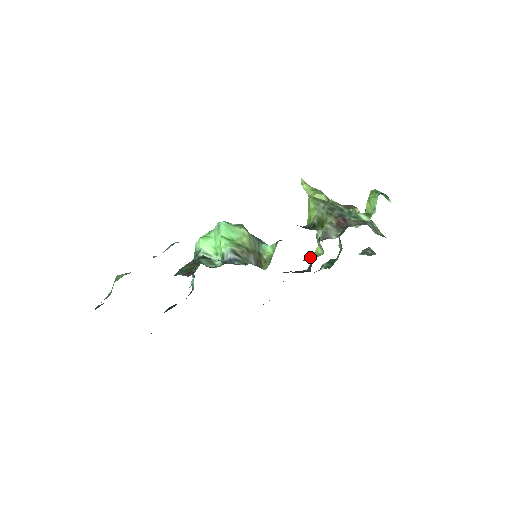
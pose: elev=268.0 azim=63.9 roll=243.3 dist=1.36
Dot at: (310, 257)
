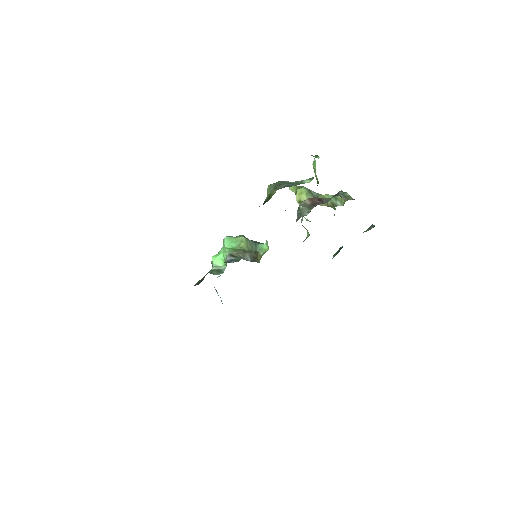
Dot at: occluded
